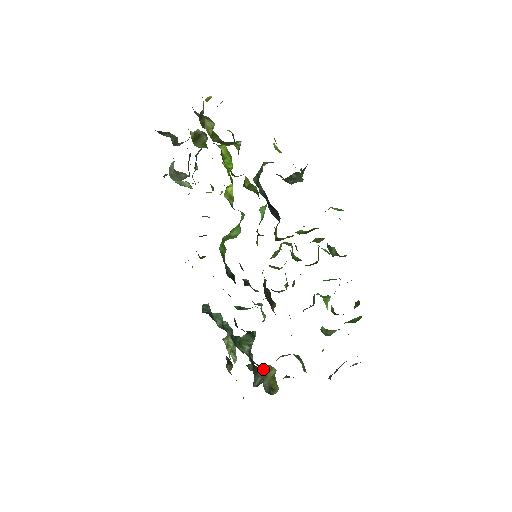
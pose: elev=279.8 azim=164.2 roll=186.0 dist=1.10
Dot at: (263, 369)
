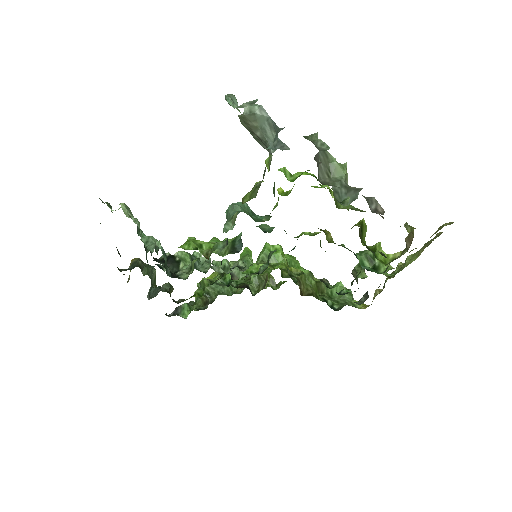
Dot at: occluded
